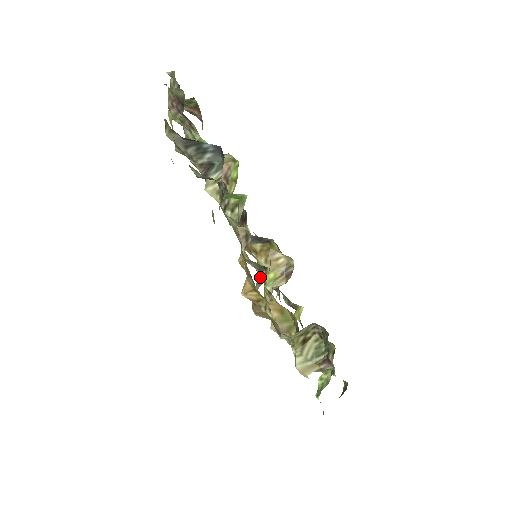
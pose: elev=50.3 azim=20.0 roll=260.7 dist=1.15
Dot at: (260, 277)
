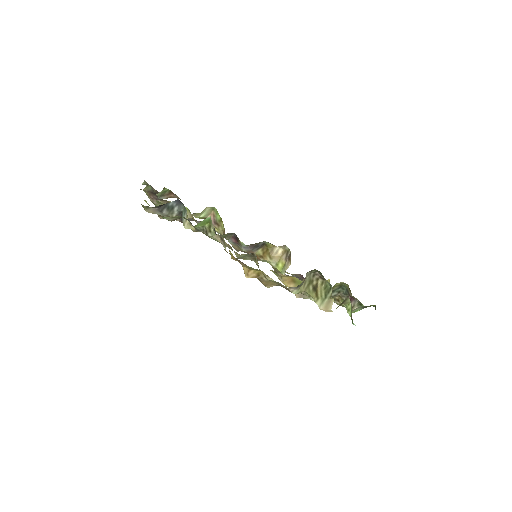
Dot at: (256, 263)
